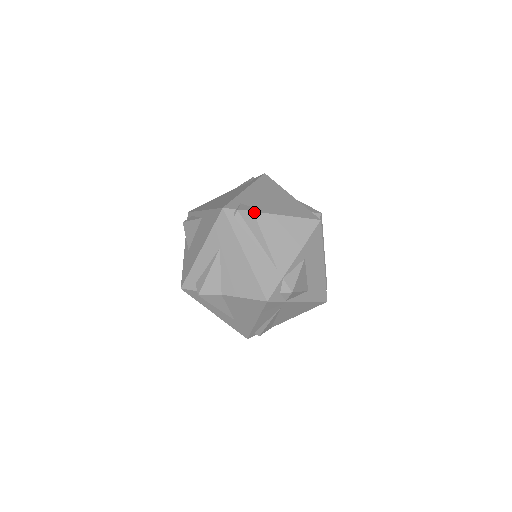
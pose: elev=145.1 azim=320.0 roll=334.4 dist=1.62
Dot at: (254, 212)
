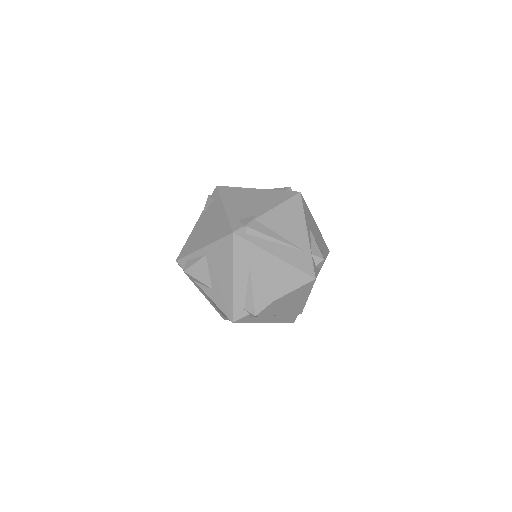
Dot at: (256, 219)
